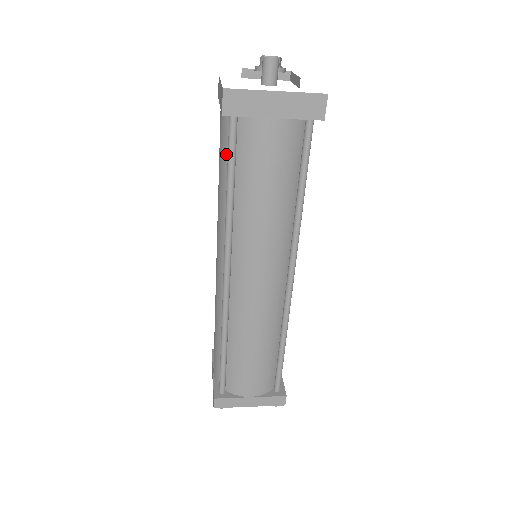
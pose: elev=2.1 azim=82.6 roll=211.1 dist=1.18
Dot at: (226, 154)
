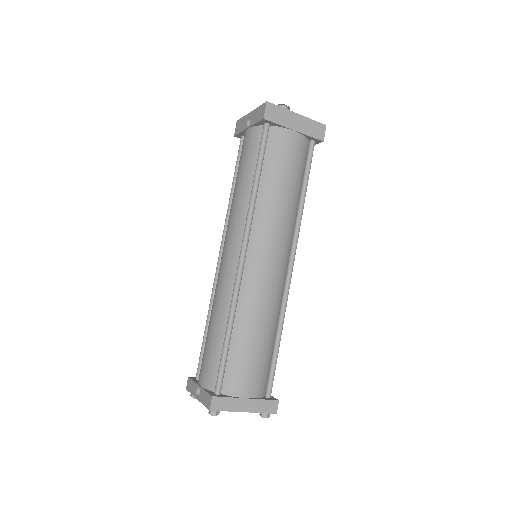
Dot at: (254, 155)
